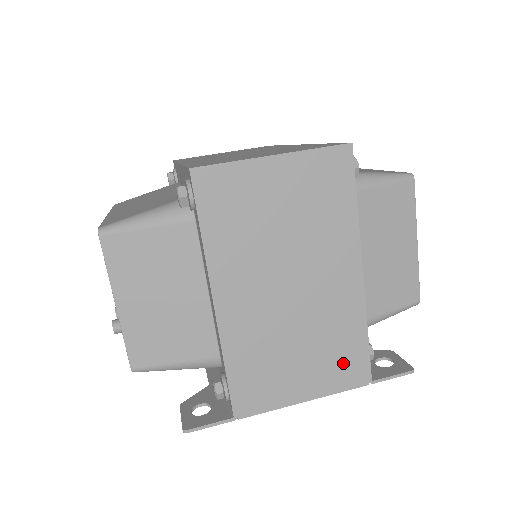
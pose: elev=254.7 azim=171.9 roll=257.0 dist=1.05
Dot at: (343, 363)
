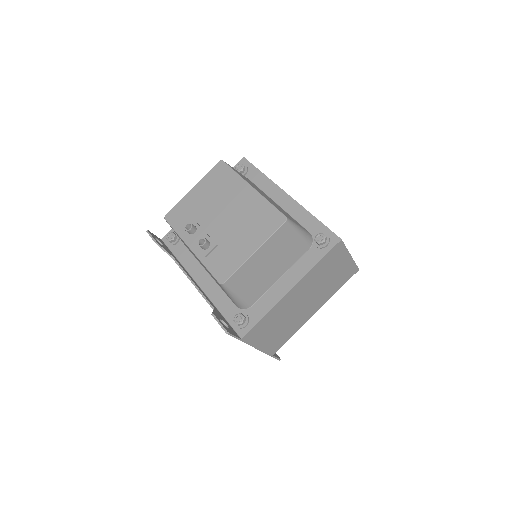
Dot at: (278, 342)
